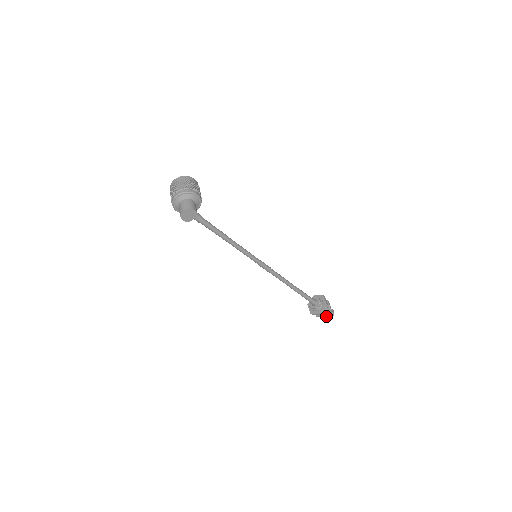
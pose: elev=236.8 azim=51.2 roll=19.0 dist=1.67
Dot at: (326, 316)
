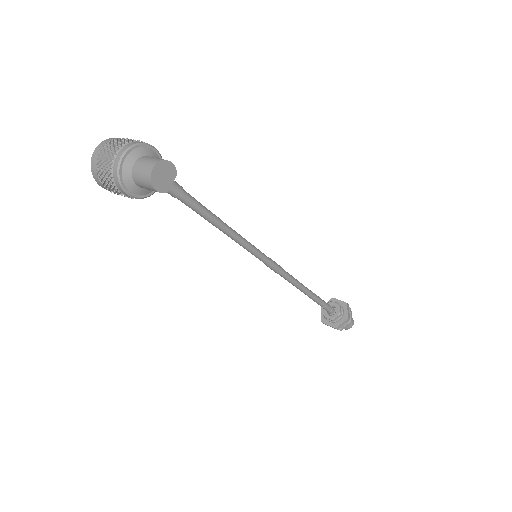
Dot at: occluded
